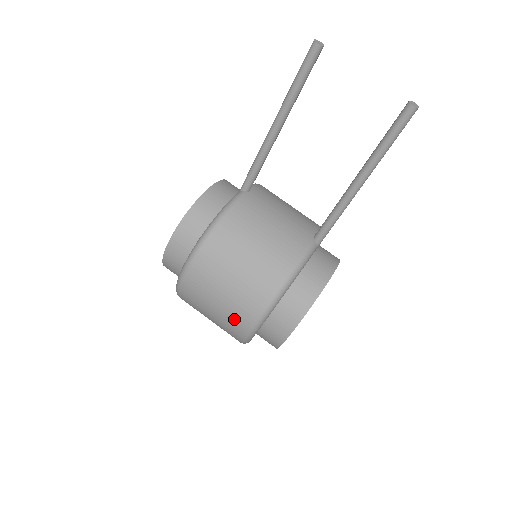
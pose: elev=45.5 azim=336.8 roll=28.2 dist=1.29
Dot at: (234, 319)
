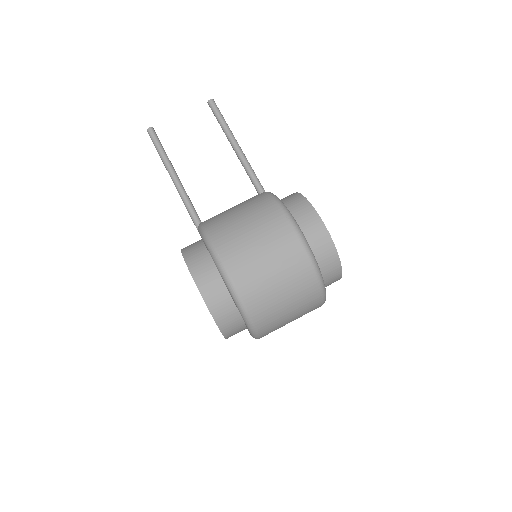
Dot at: (282, 242)
